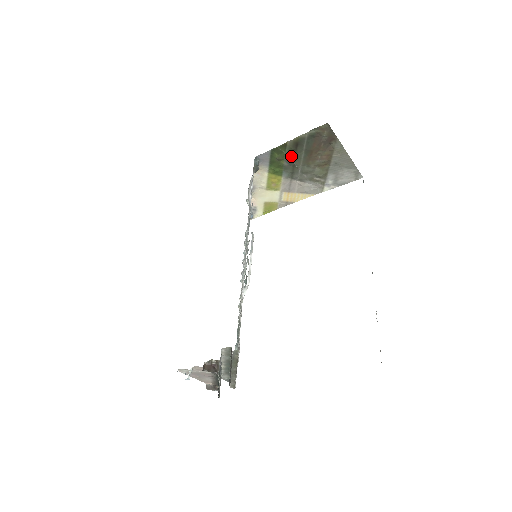
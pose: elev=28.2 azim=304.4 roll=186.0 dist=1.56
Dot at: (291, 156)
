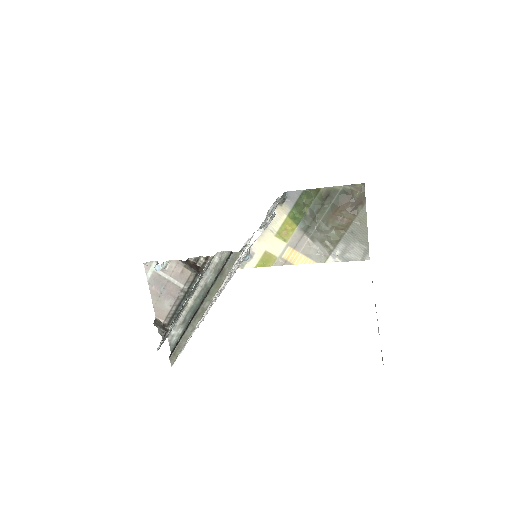
Dot at: (317, 206)
